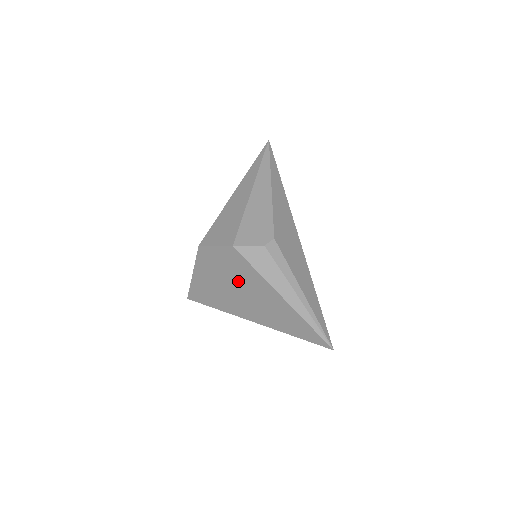
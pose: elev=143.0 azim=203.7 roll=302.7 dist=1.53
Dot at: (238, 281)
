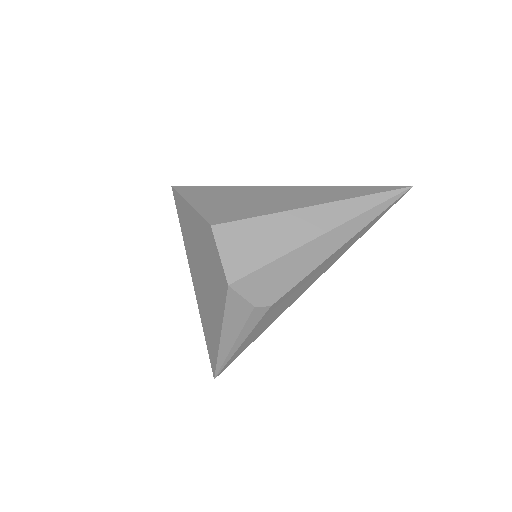
Dot at: (209, 279)
